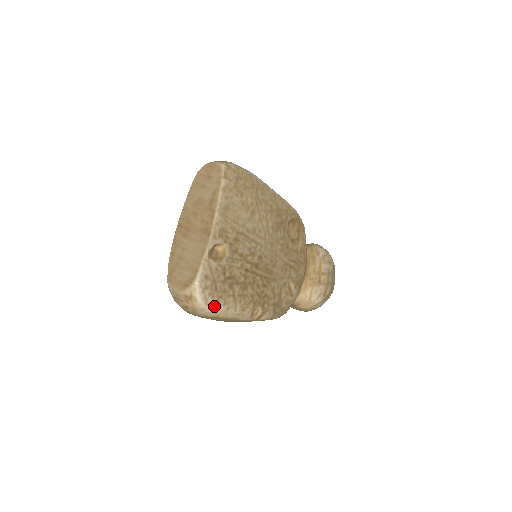
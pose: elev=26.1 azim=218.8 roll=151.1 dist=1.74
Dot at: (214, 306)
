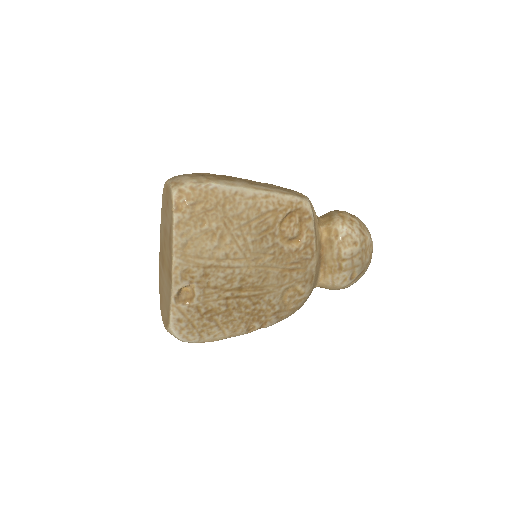
Dot at: (197, 339)
